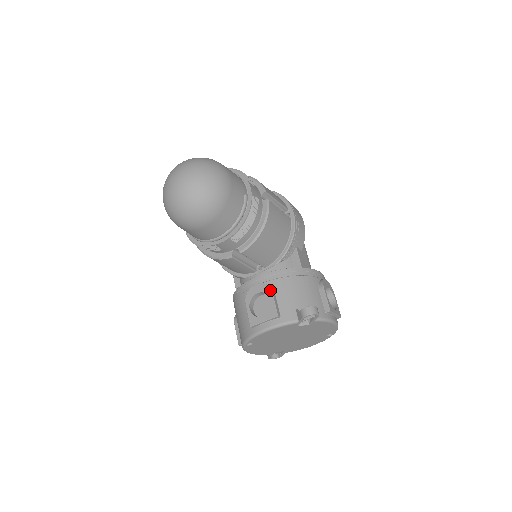
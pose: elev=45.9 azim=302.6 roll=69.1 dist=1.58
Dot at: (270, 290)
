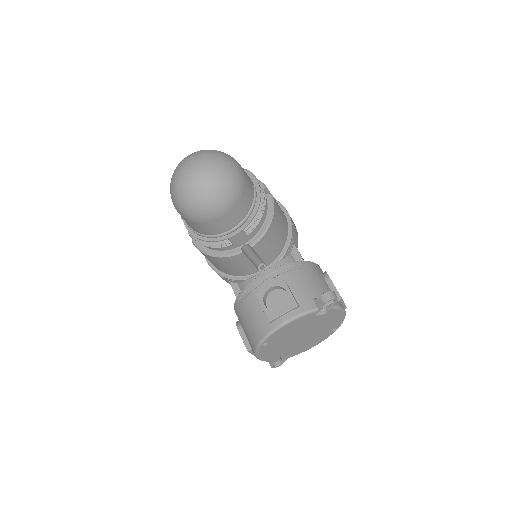
Dot at: (284, 282)
